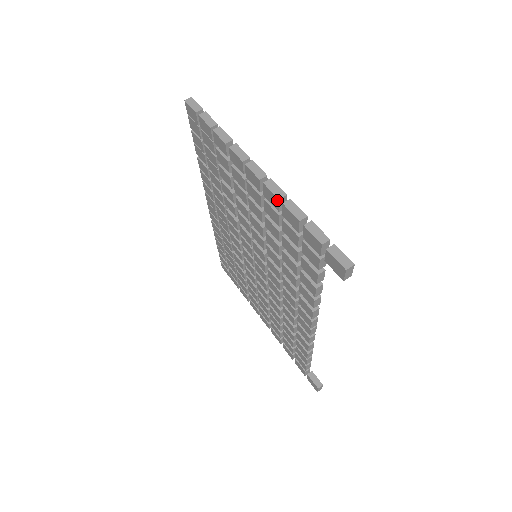
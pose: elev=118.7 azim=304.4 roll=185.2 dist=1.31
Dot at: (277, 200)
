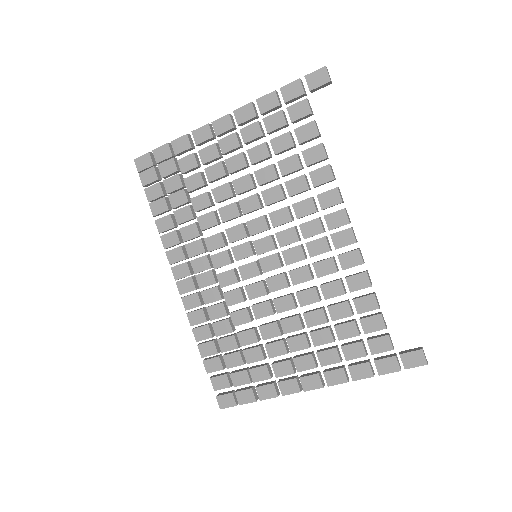
Dot at: (250, 105)
